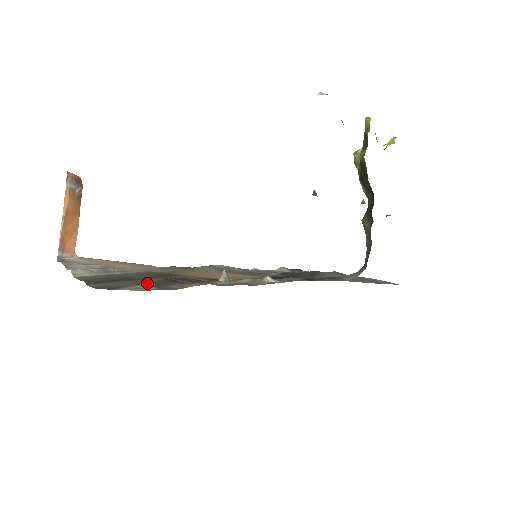
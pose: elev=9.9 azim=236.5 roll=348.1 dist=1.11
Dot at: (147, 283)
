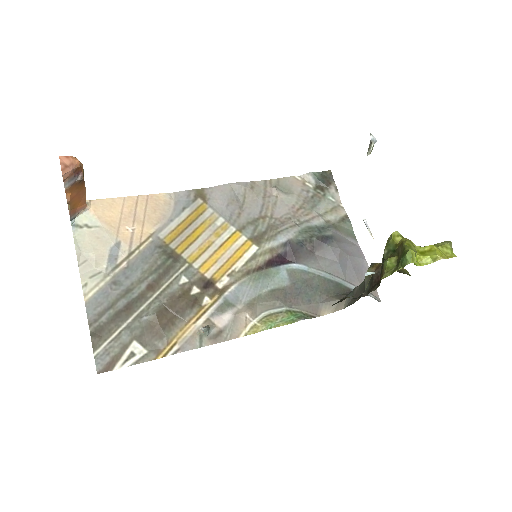
Dot at: (142, 327)
